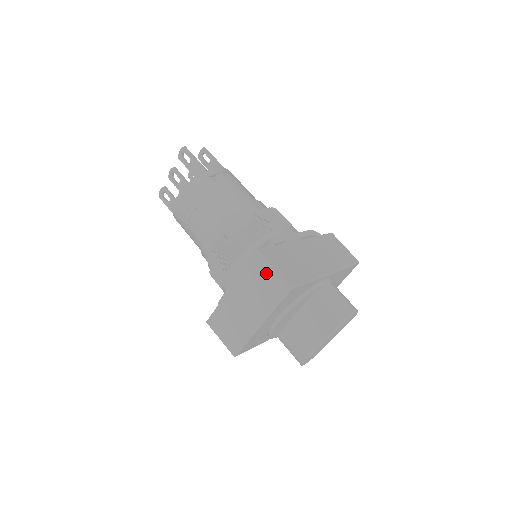
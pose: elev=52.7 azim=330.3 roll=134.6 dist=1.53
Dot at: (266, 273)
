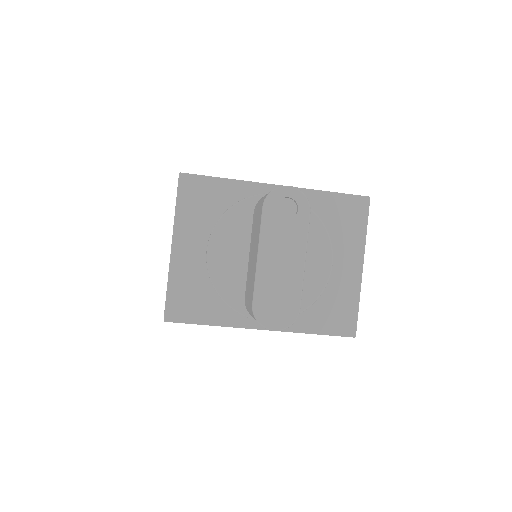
Dot at: occluded
